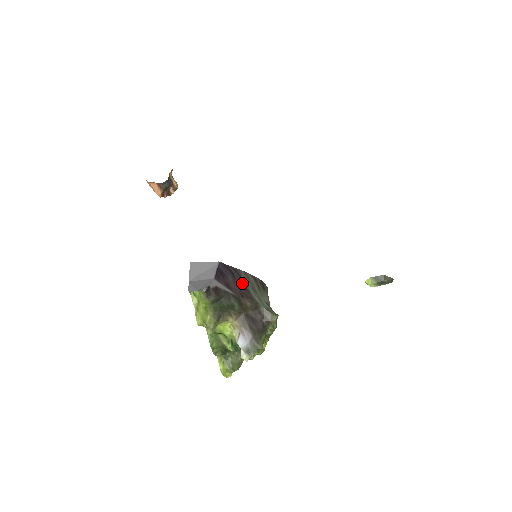
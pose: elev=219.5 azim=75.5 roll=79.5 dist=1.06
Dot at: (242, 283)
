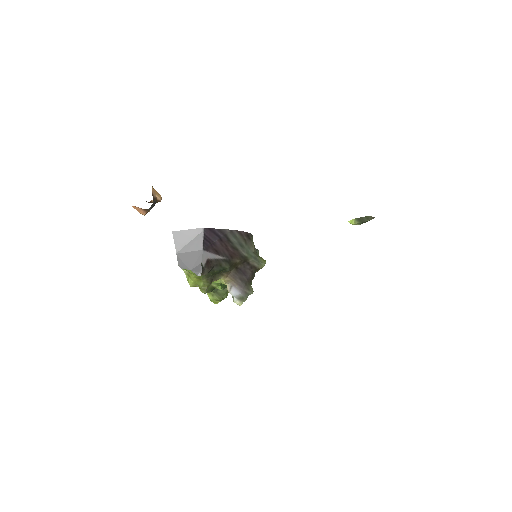
Dot at: (229, 243)
